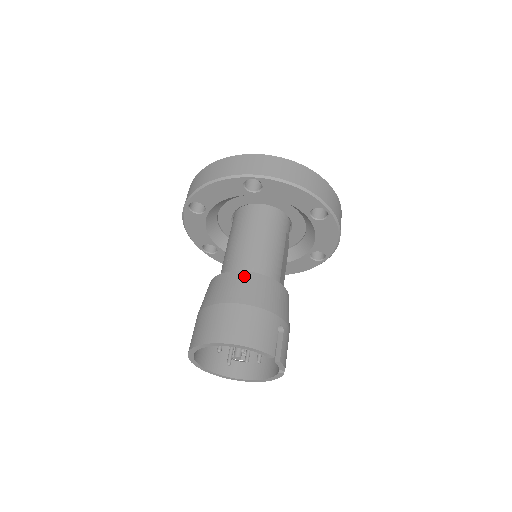
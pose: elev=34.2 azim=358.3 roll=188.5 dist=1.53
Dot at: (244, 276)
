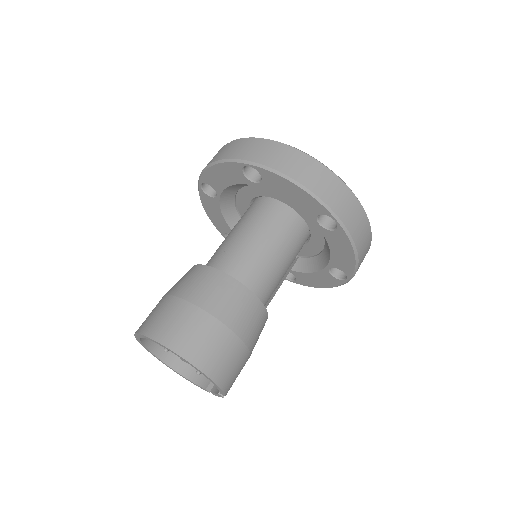
Dot at: (253, 301)
